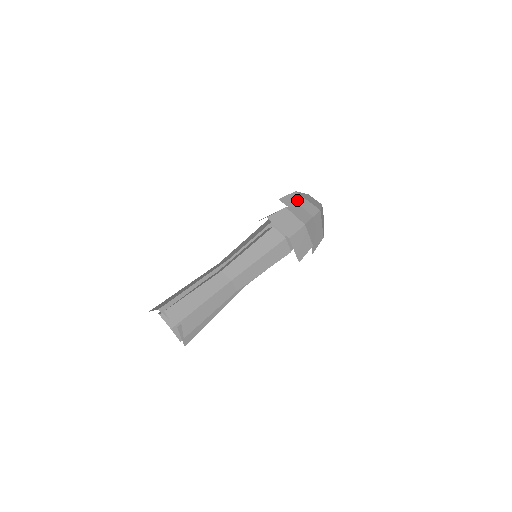
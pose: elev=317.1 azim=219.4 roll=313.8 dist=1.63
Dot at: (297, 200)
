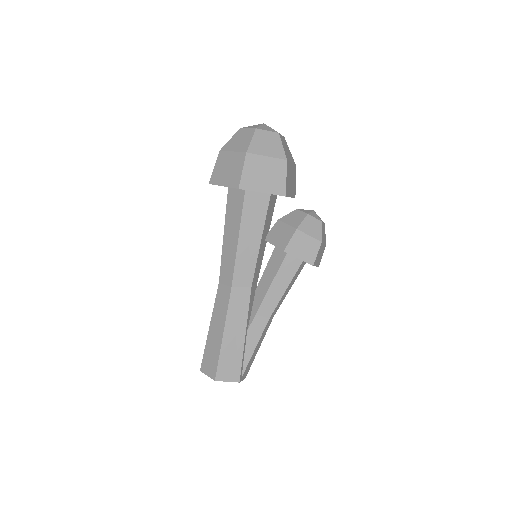
Dot at: (290, 175)
